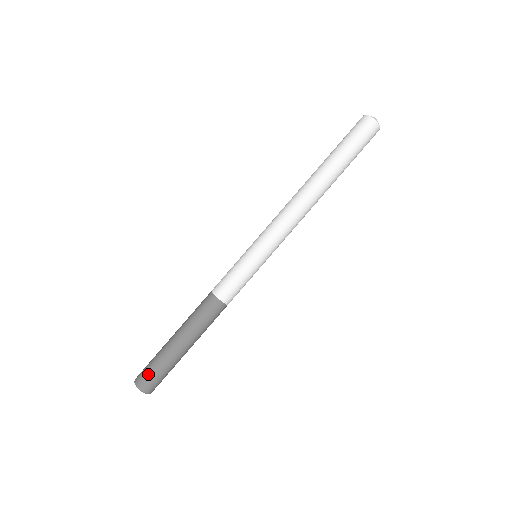
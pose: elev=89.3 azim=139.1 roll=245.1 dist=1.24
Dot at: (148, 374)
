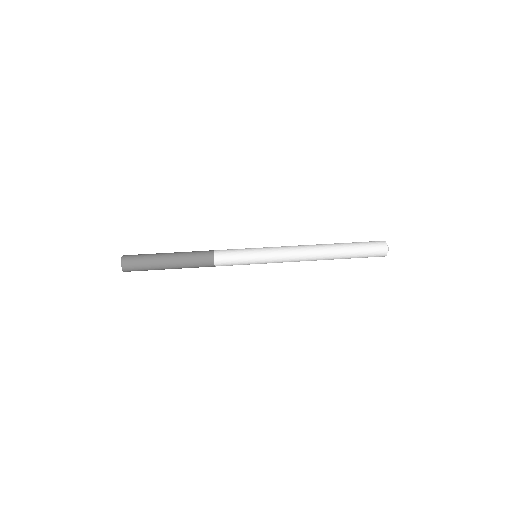
Dot at: (135, 255)
